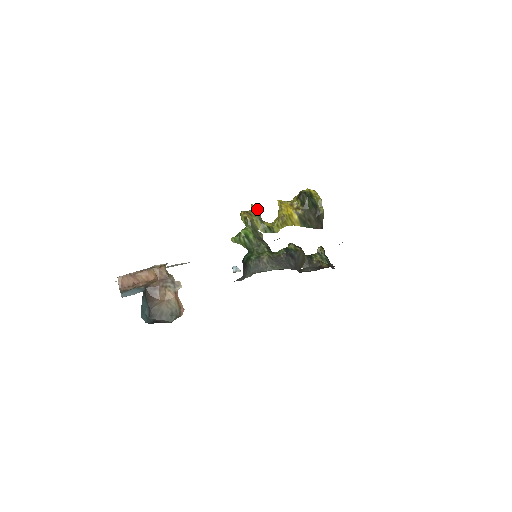
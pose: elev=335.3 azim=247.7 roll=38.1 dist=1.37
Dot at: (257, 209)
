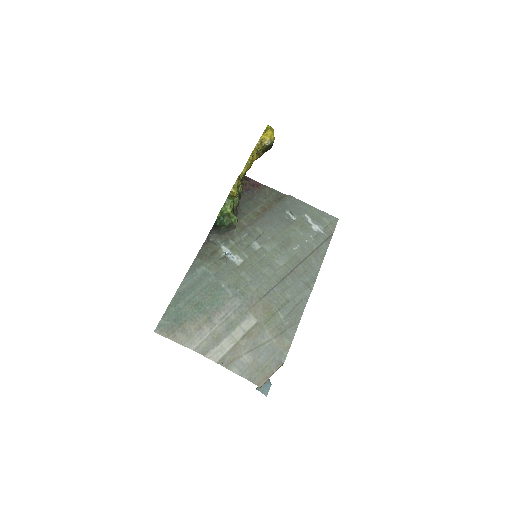
Dot at: occluded
